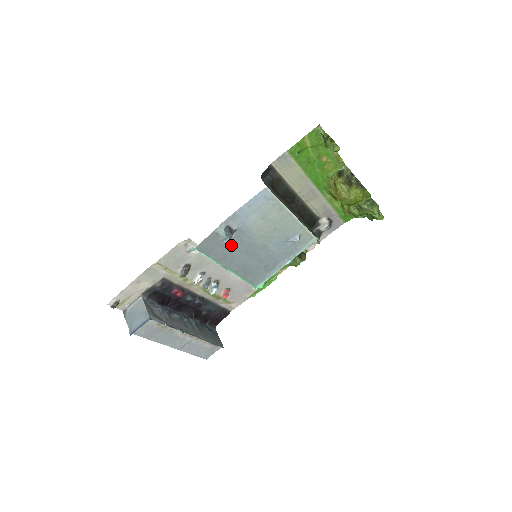
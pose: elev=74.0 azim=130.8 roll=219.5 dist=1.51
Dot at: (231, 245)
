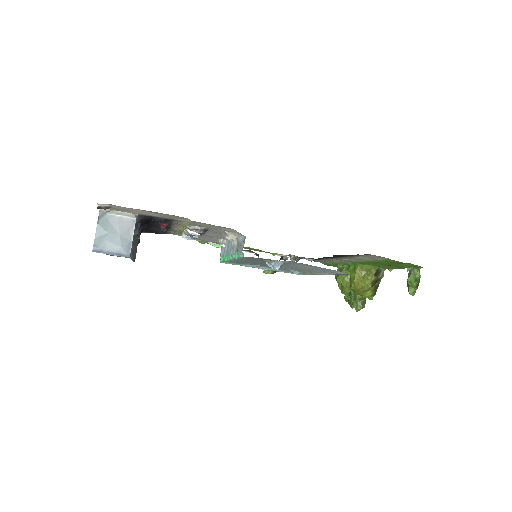
Dot at: (263, 261)
